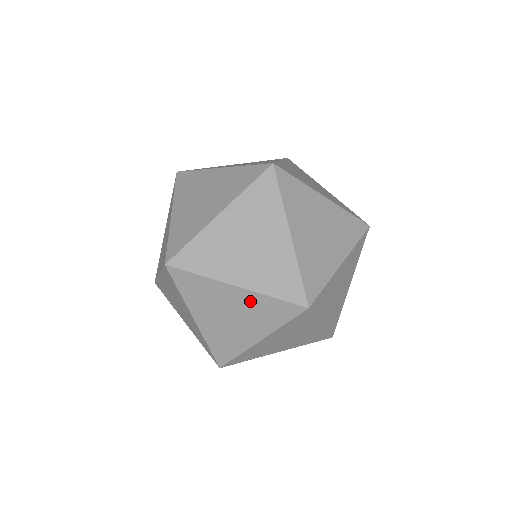
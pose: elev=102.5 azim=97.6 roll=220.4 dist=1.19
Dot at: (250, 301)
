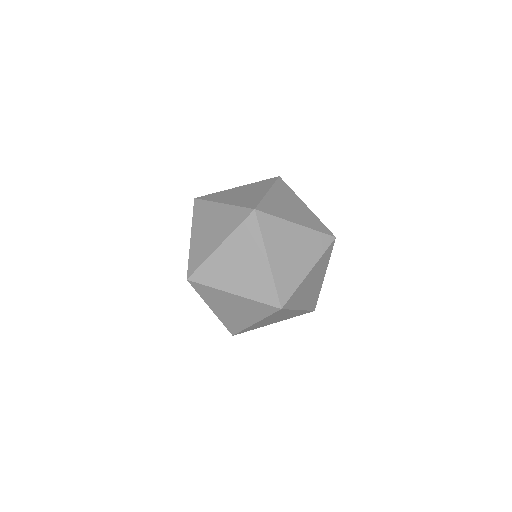
Dot at: occluded
